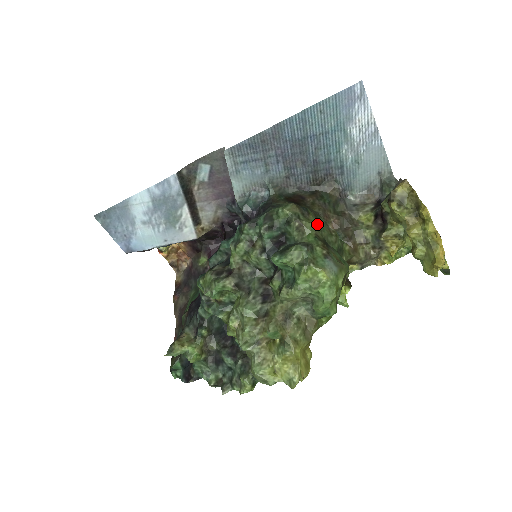
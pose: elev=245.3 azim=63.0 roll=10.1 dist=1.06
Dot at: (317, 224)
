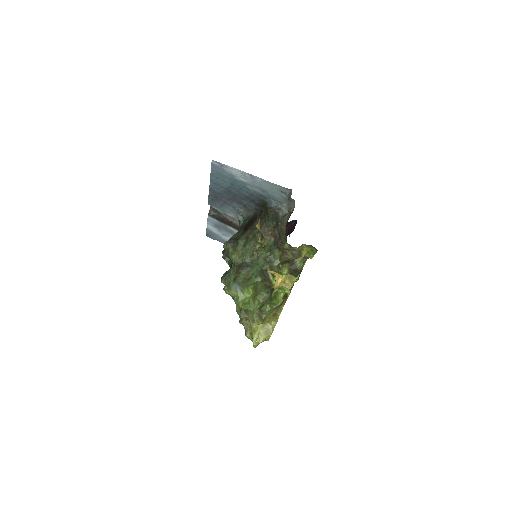
Dot at: (241, 251)
